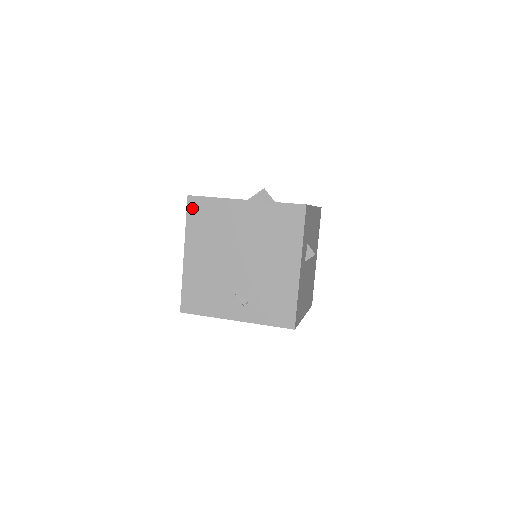
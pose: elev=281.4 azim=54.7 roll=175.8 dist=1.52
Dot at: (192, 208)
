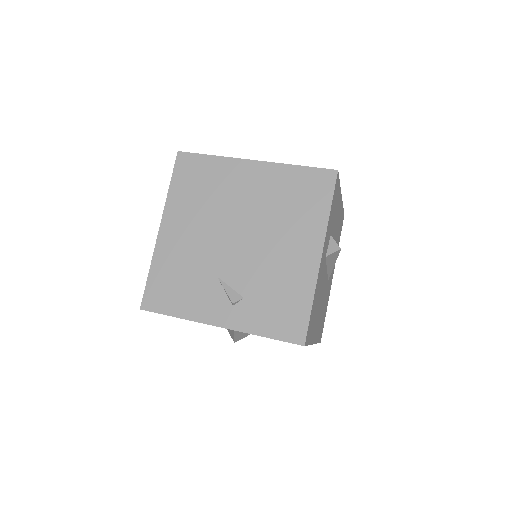
Dot at: (181, 167)
